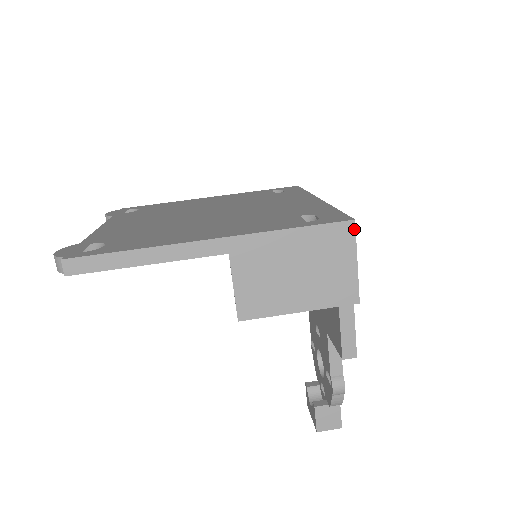
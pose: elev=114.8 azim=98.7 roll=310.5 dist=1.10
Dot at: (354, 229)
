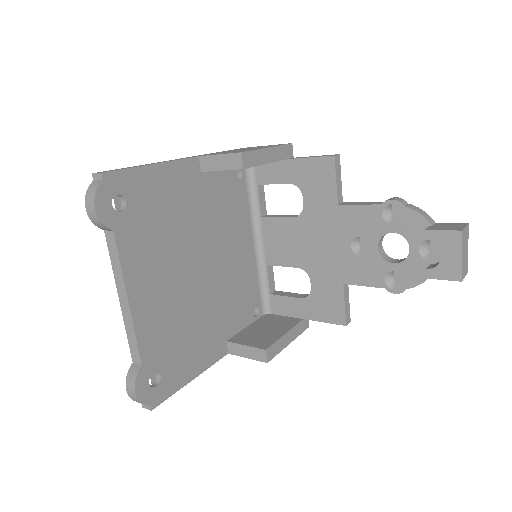
Dot at: occluded
